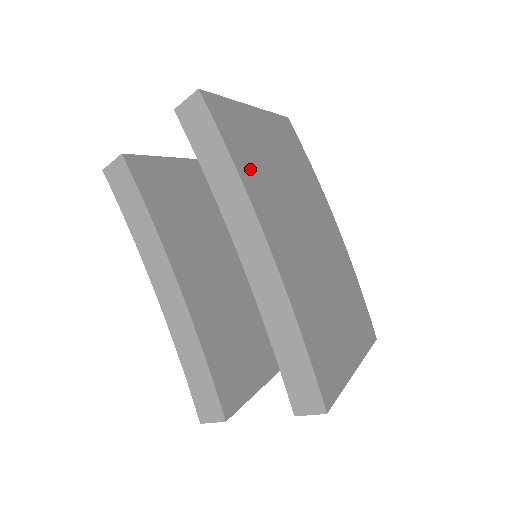
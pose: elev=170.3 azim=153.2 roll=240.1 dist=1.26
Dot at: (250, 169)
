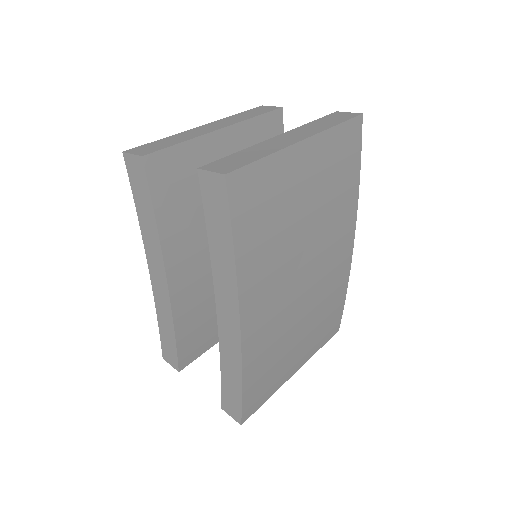
Dot at: (256, 250)
